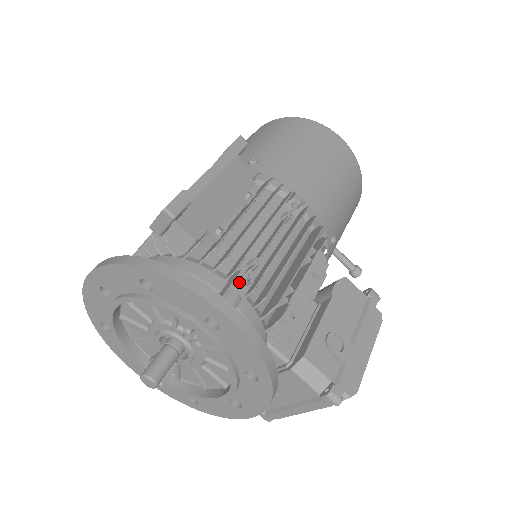
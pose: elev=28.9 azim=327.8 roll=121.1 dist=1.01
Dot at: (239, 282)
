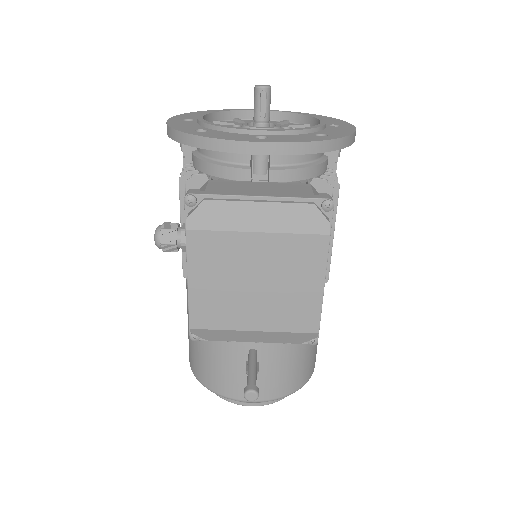
Dot at: occluded
